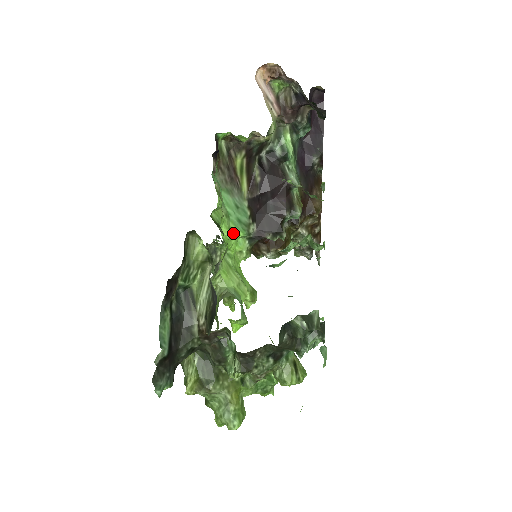
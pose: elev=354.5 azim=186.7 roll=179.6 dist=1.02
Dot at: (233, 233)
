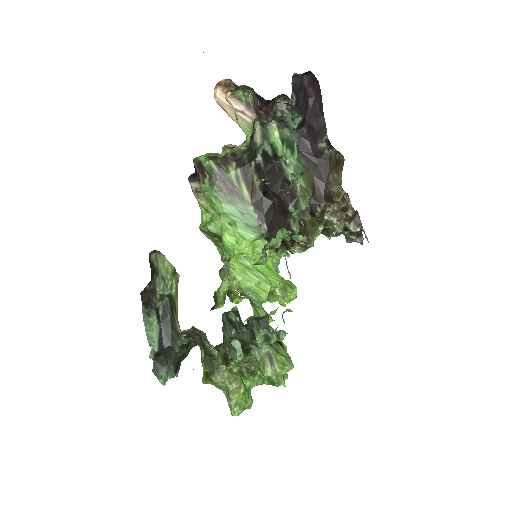
Dot at: (243, 238)
